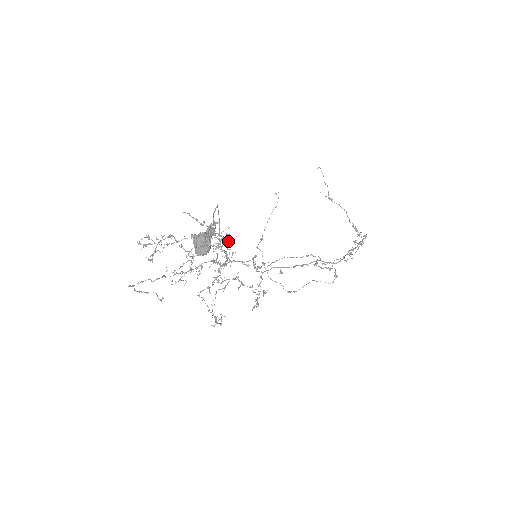
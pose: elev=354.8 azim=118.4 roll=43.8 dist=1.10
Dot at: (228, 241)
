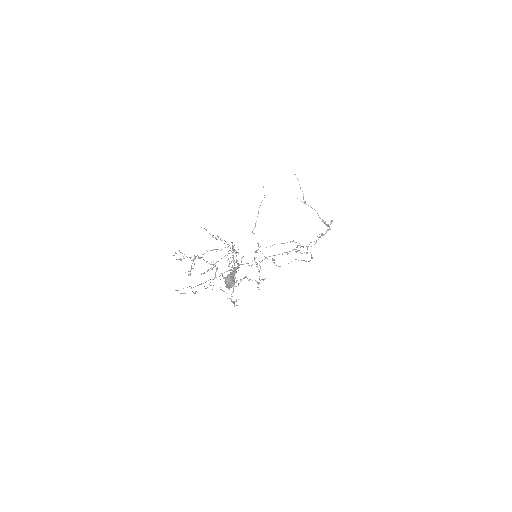
Dot at: occluded
